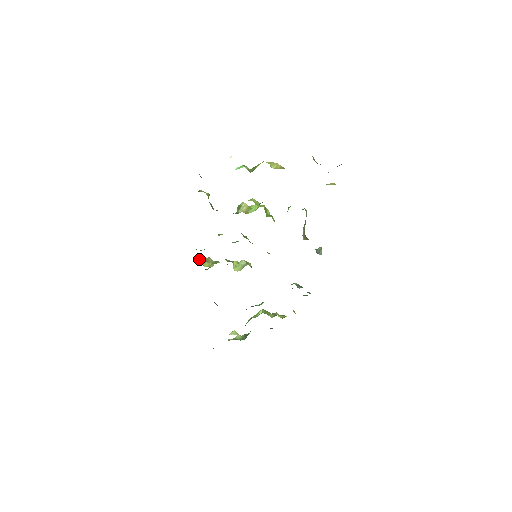
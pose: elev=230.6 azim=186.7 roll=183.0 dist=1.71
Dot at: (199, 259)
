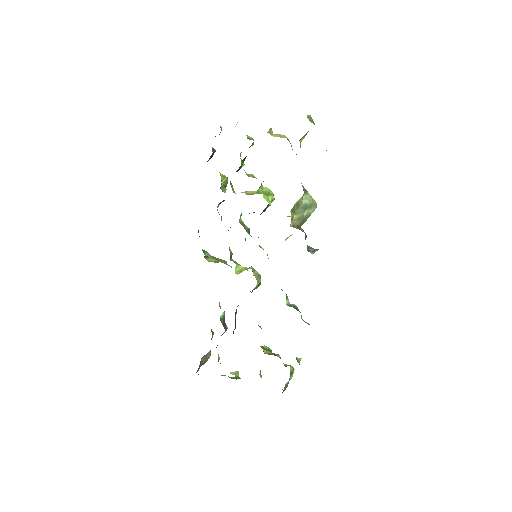
Dot at: (211, 256)
